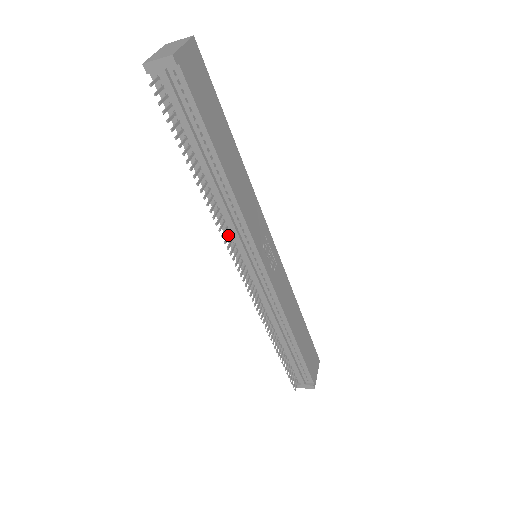
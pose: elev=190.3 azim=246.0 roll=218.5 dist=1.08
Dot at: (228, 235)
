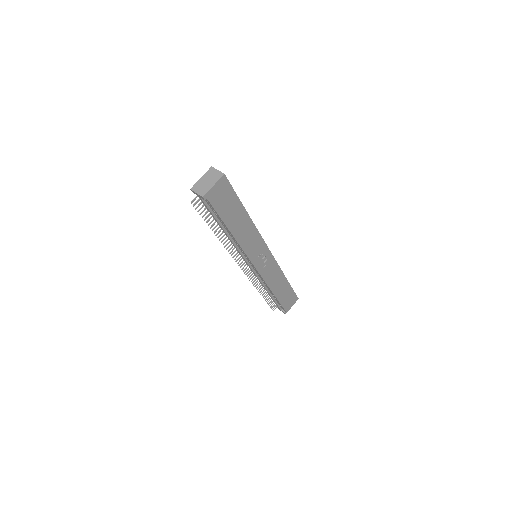
Dot at: (235, 251)
